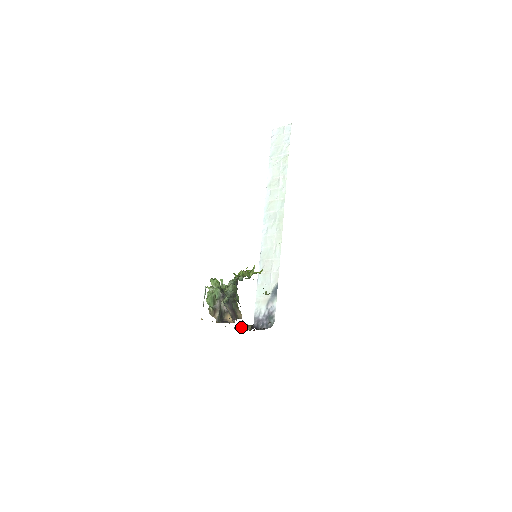
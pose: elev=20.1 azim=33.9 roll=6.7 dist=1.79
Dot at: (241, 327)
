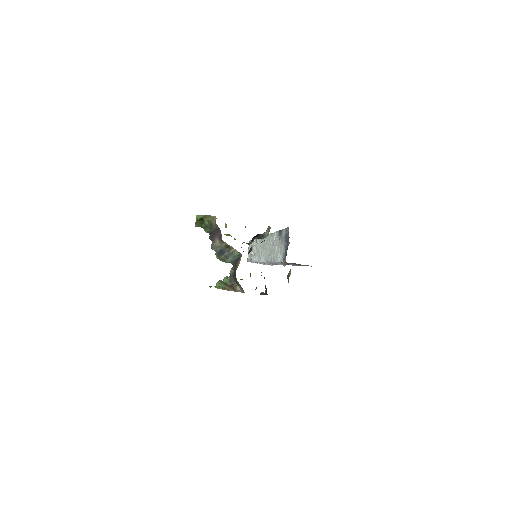
Dot at: occluded
